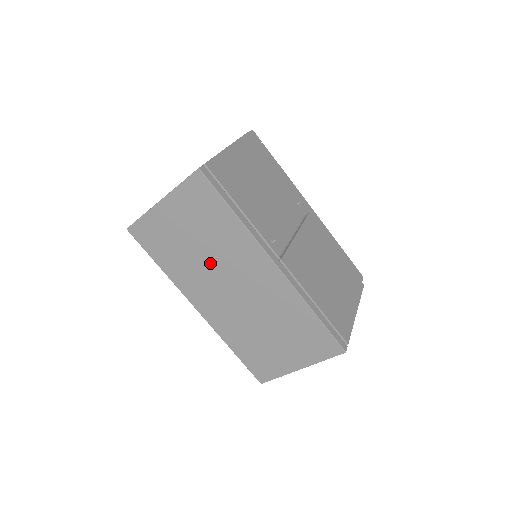
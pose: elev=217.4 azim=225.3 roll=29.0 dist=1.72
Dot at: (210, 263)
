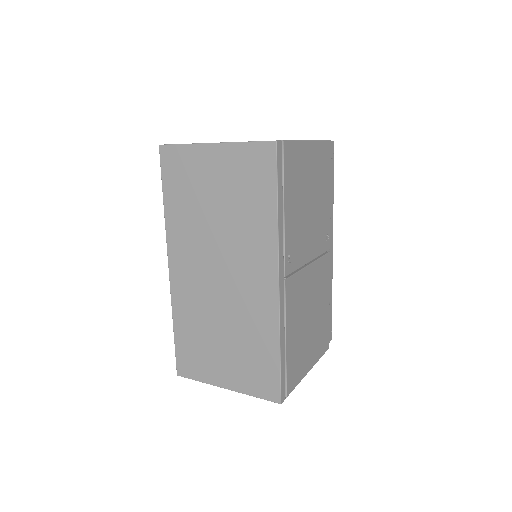
Dot at: (216, 235)
